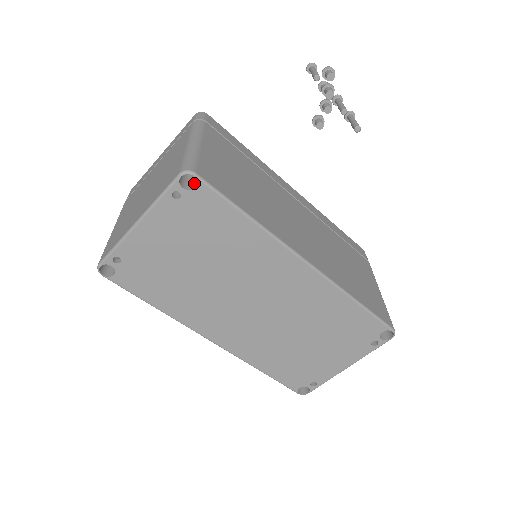
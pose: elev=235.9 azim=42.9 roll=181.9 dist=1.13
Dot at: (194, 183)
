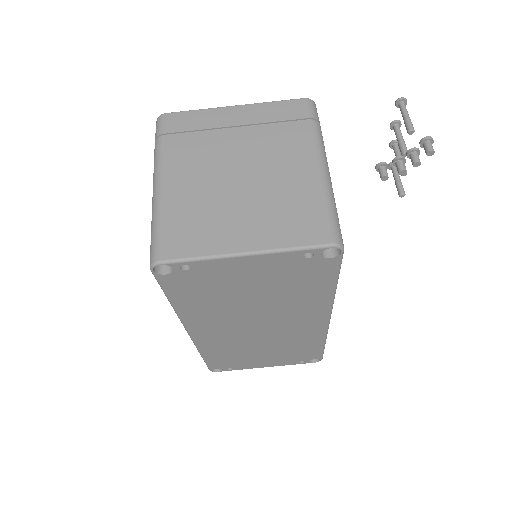
Dot at: occluded
